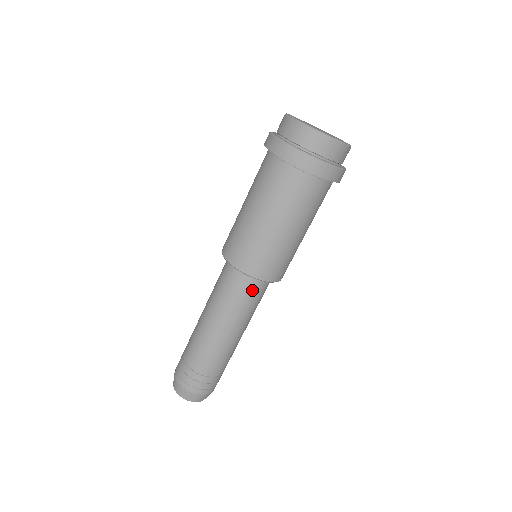
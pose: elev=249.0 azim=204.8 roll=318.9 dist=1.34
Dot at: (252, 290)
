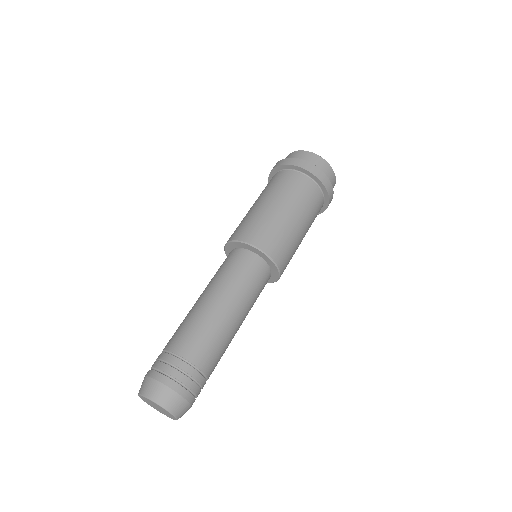
Dot at: (248, 265)
